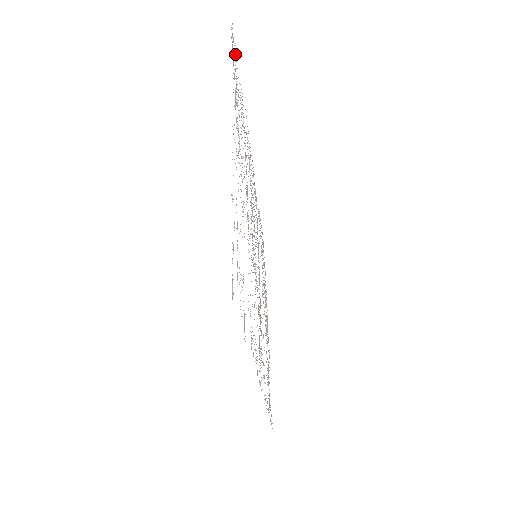
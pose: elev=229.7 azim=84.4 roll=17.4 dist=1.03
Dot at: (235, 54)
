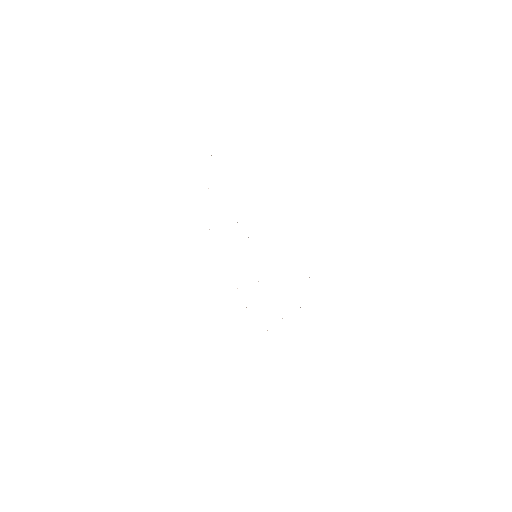
Dot at: occluded
